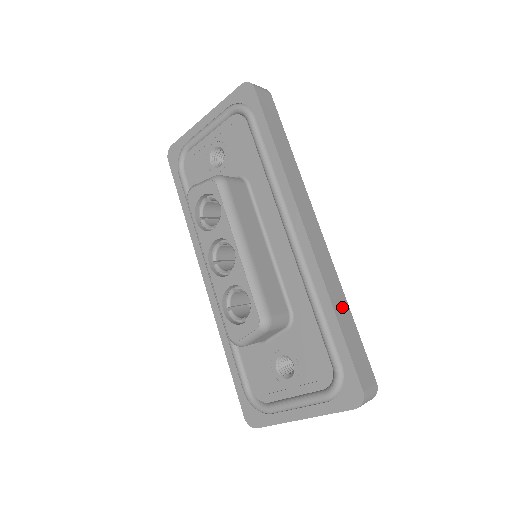
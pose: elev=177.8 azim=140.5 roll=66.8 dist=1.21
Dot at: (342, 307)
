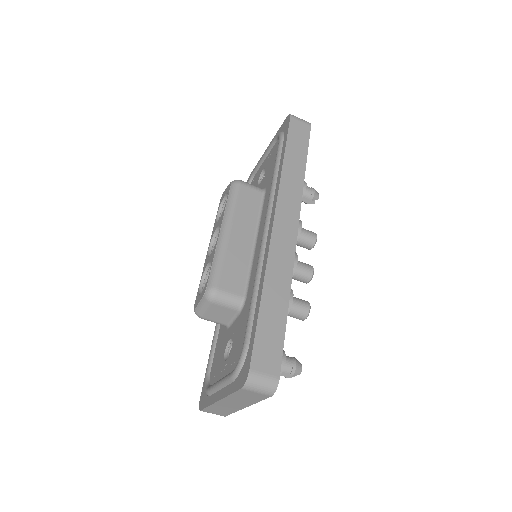
Dot at: (277, 296)
